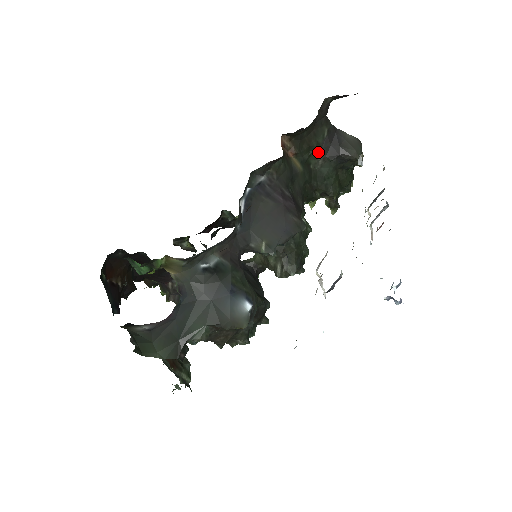
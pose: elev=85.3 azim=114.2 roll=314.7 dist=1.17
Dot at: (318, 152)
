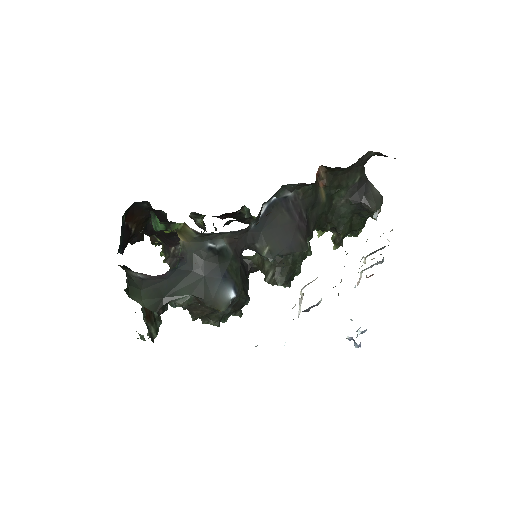
Dot at: (344, 192)
